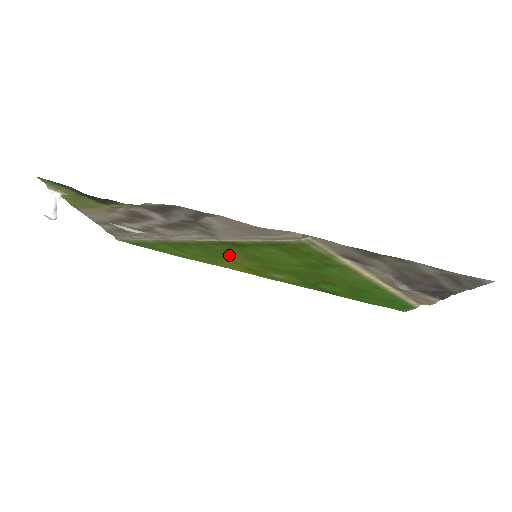
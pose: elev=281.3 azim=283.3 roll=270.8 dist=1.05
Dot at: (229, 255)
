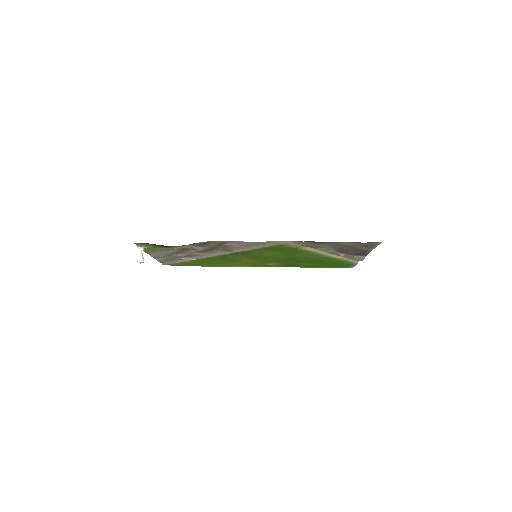
Dot at: (239, 259)
